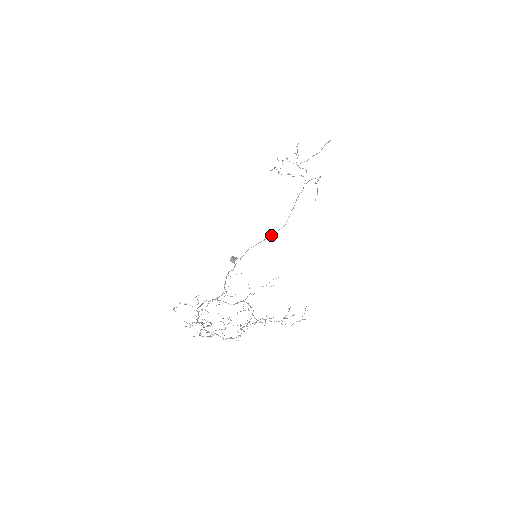
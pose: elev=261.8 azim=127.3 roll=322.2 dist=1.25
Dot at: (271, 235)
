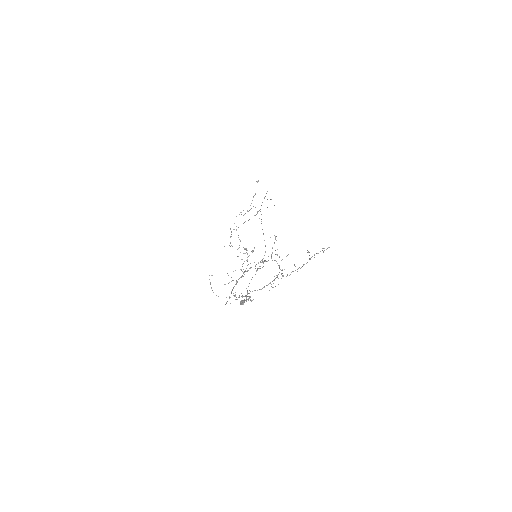
Dot at: occluded
